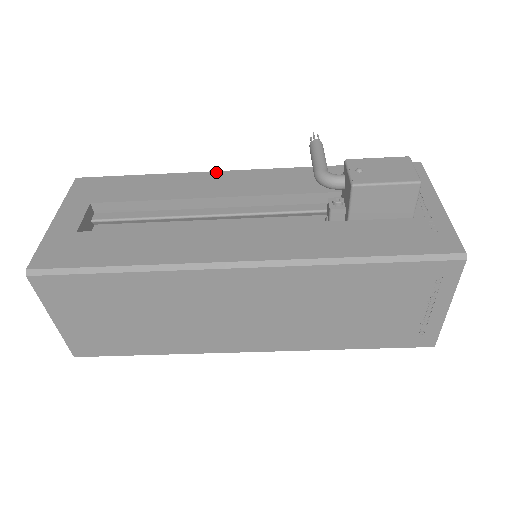
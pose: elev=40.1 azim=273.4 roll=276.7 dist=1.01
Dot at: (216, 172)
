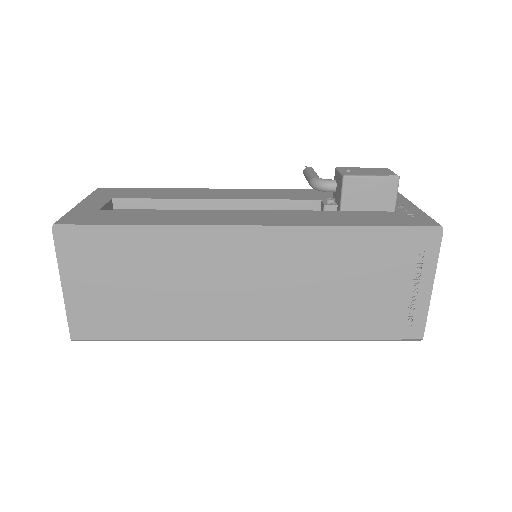
Dot at: (223, 189)
